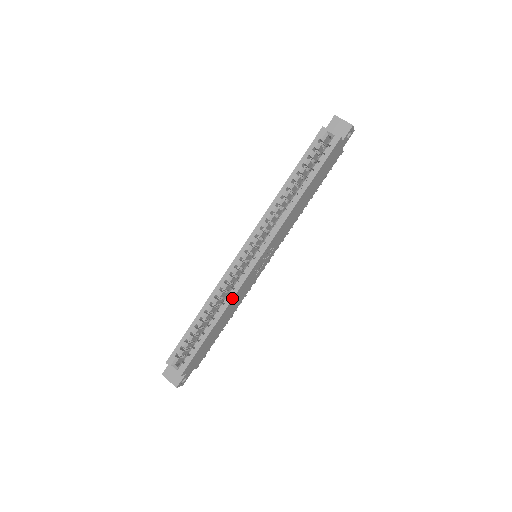
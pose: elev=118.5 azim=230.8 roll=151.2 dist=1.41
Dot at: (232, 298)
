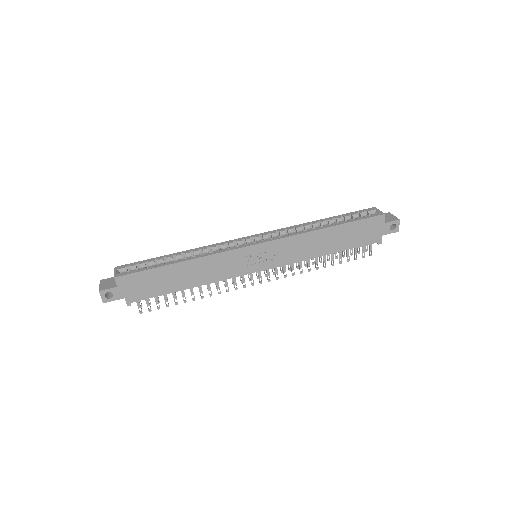
Dot at: (212, 254)
